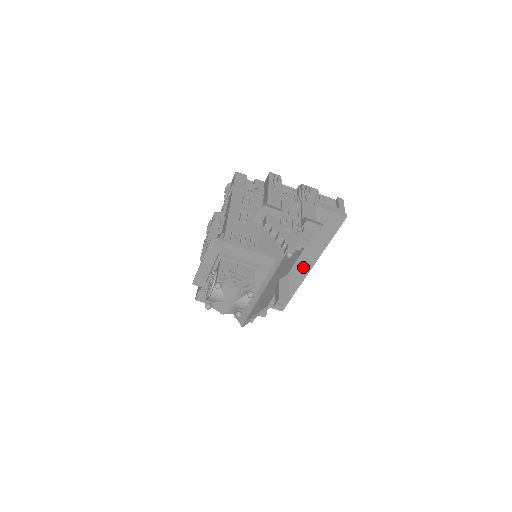
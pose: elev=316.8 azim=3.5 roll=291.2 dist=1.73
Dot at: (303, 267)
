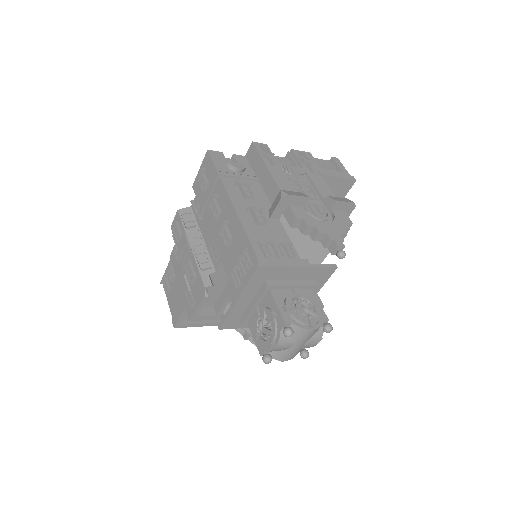
Dot at: occluded
